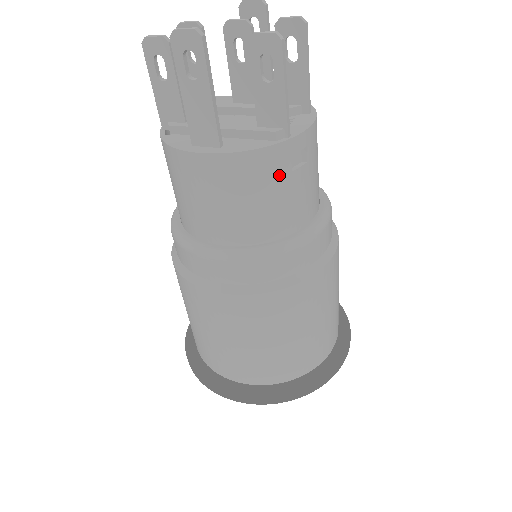
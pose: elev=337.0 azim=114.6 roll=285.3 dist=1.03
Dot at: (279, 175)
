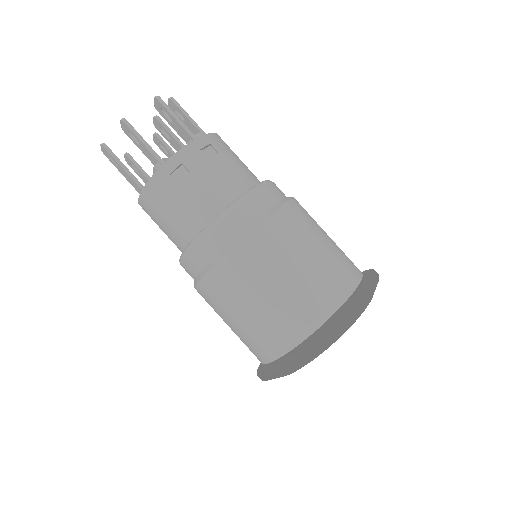
Dot at: (170, 190)
